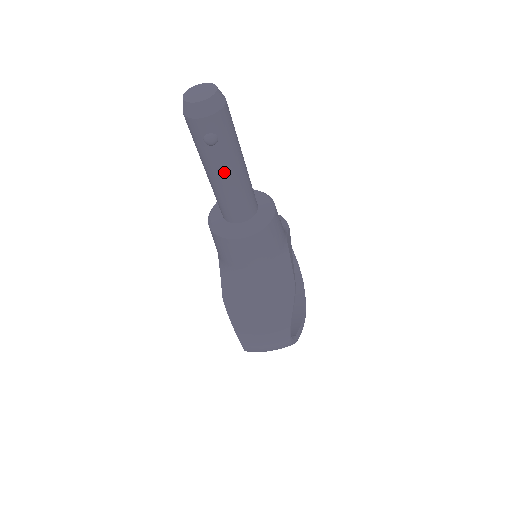
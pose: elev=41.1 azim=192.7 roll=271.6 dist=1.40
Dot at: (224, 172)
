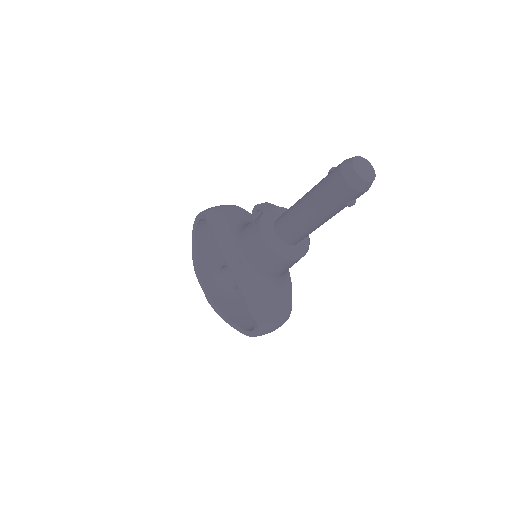
Dot at: (330, 218)
